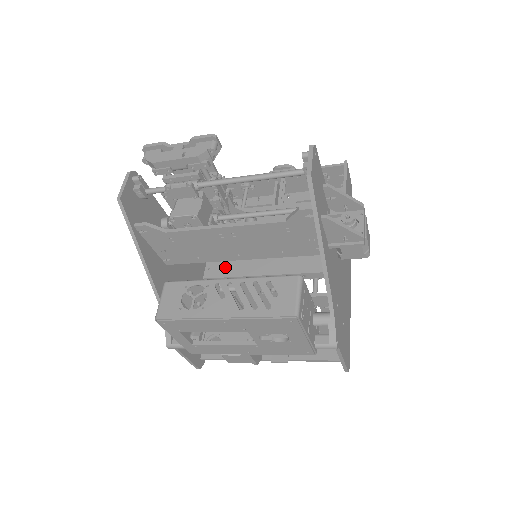
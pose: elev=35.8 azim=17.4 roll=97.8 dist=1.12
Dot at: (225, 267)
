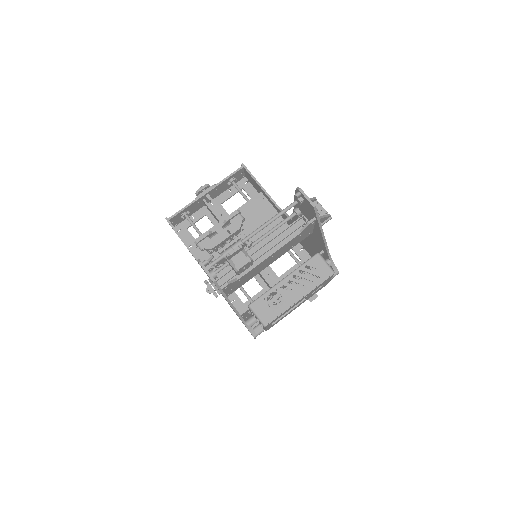
Dot at: occluded
